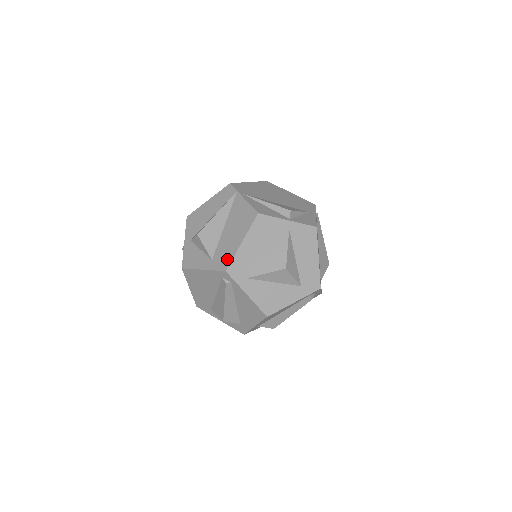
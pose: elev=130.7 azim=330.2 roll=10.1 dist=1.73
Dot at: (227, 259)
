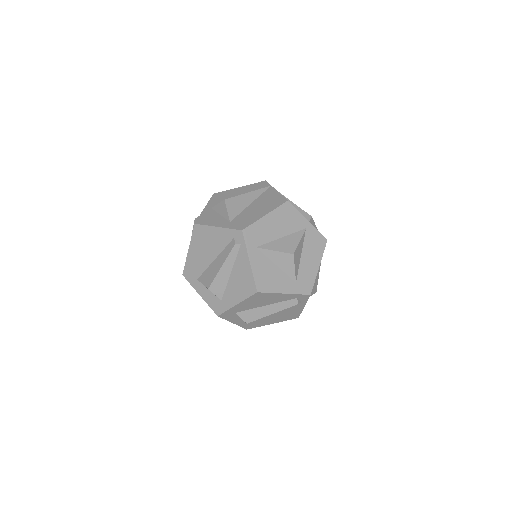
Dot at: (246, 223)
